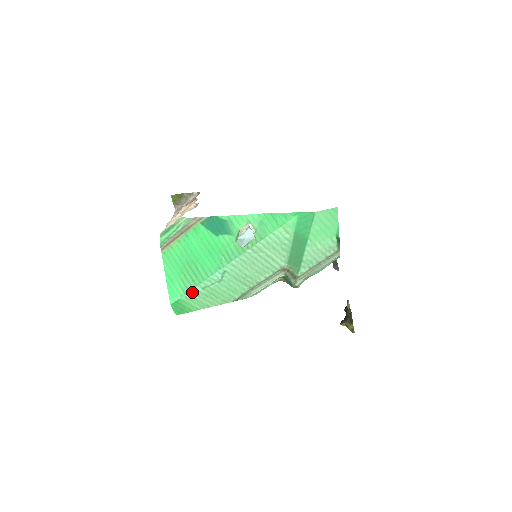
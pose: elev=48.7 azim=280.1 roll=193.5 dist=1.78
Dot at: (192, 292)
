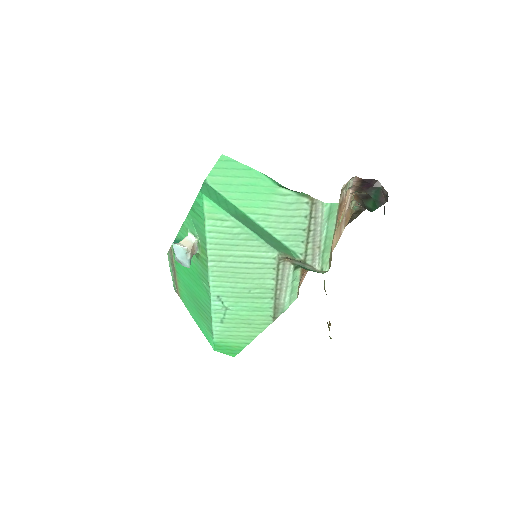
Dot at: (216, 330)
